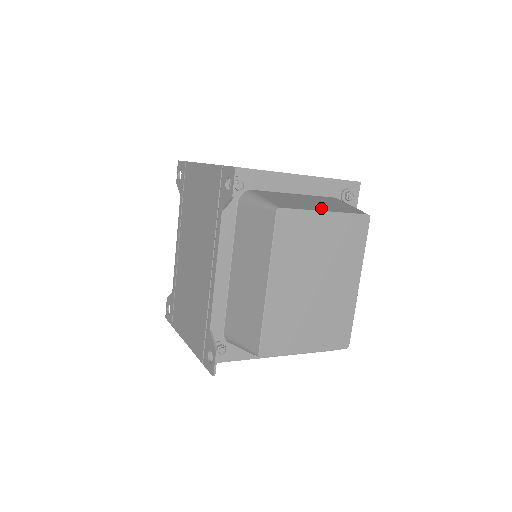
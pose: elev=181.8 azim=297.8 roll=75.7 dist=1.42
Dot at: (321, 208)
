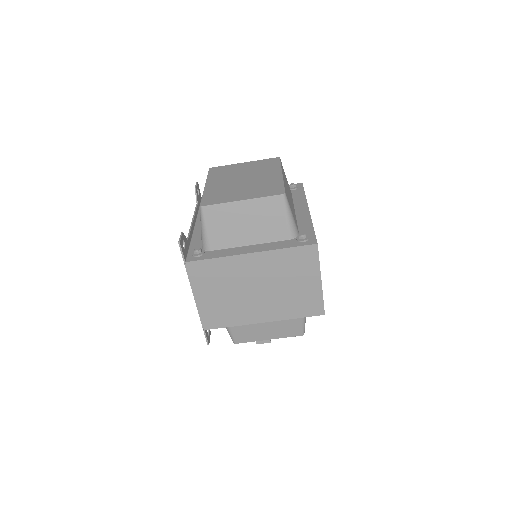
Dot at: occluded
